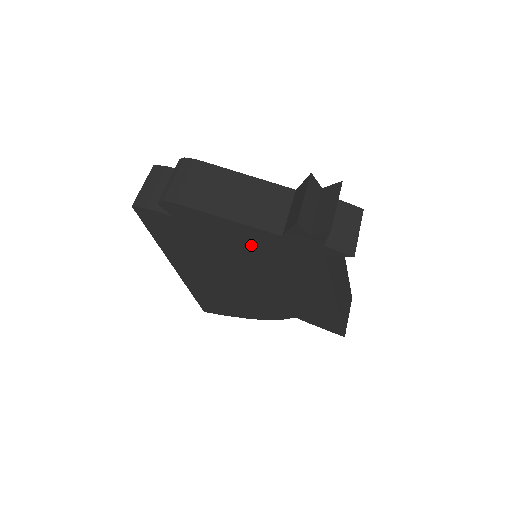
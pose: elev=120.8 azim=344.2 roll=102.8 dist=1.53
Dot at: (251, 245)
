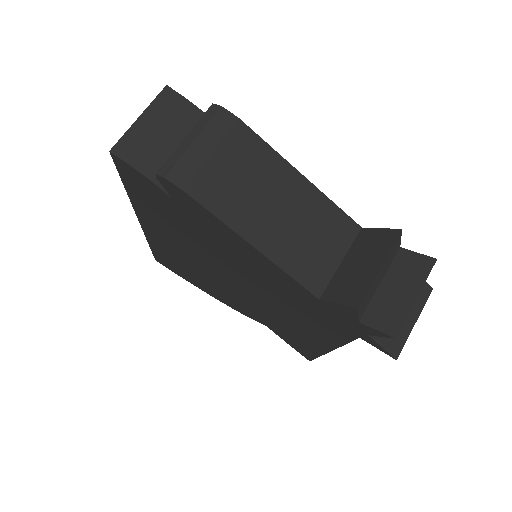
Dot at: (266, 276)
